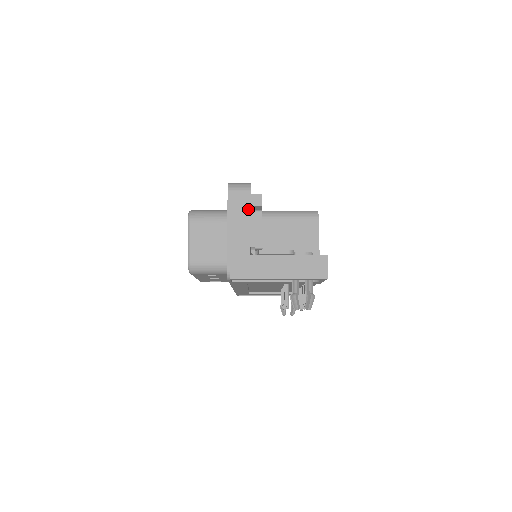
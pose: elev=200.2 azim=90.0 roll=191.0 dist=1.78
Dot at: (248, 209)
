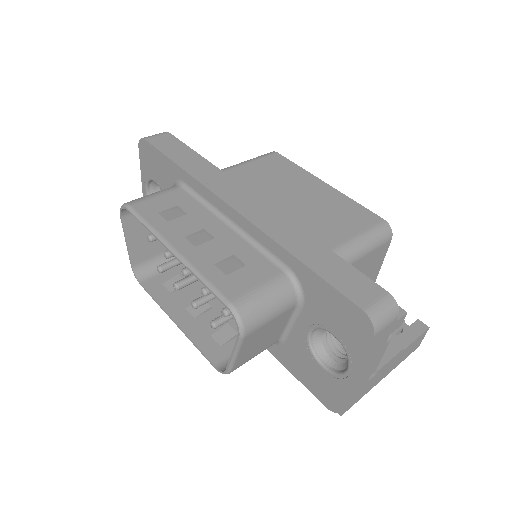
Dot at: (386, 340)
